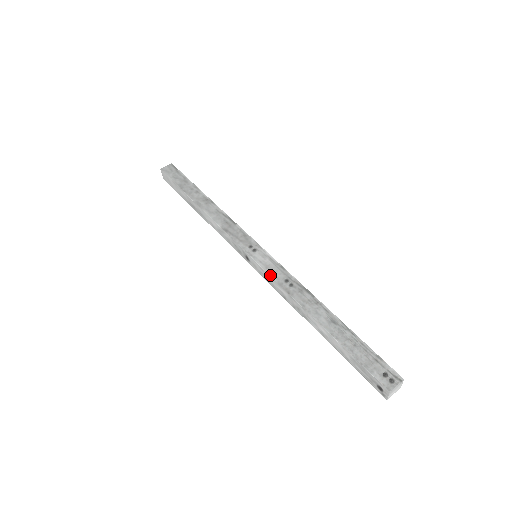
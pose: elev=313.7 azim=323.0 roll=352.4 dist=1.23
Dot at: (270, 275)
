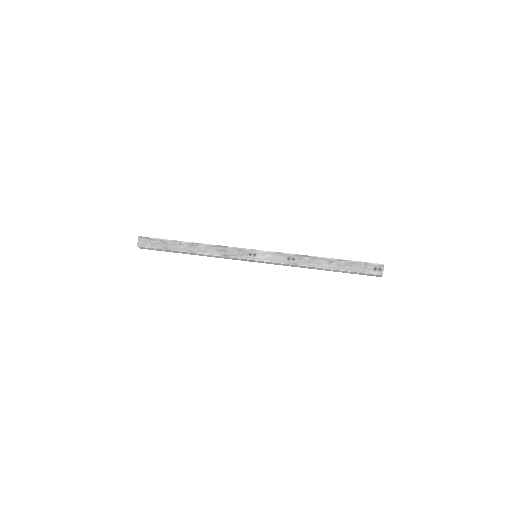
Dot at: (277, 263)
